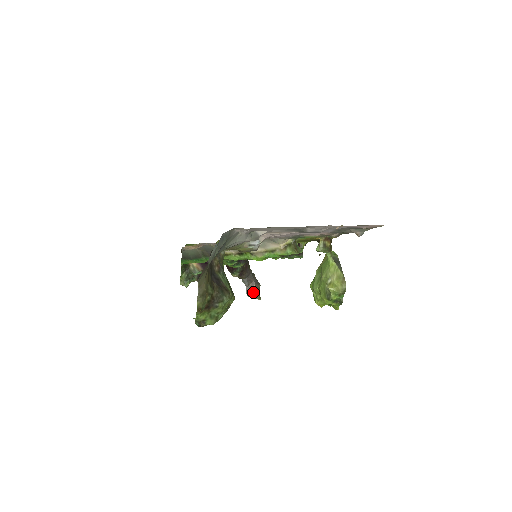
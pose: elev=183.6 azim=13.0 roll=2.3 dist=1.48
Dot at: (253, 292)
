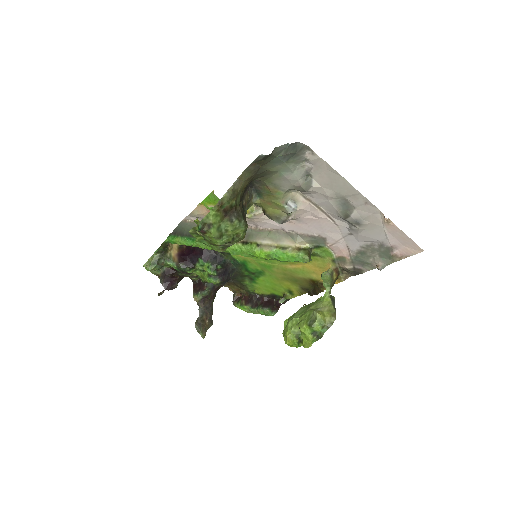
Dot at: (202, 326)
